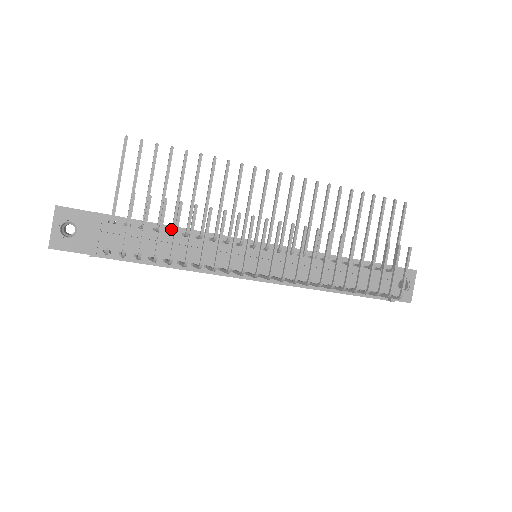
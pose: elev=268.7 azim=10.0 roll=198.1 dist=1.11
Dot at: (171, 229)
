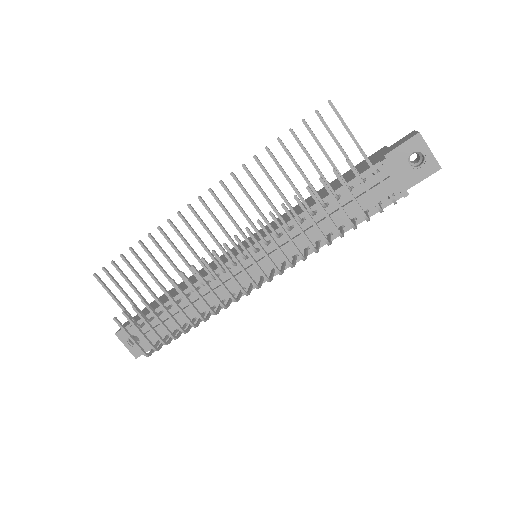
Dot at: occluded
